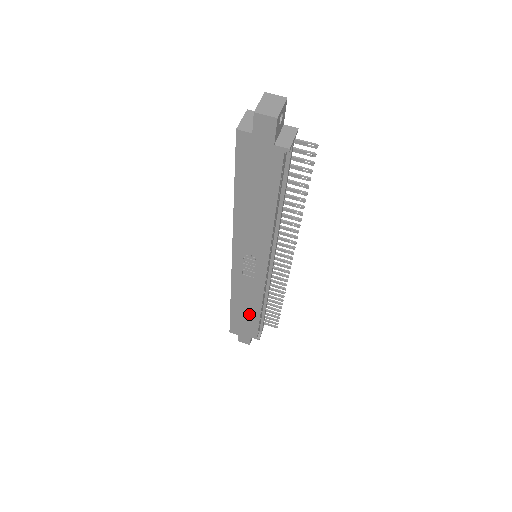
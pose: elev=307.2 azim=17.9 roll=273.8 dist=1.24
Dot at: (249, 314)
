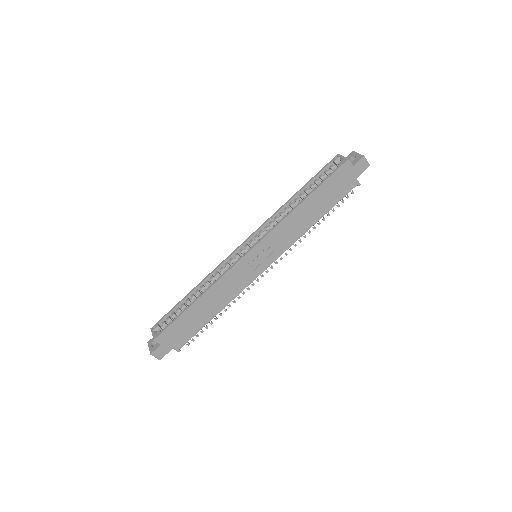
Dot at: (204, 315)
